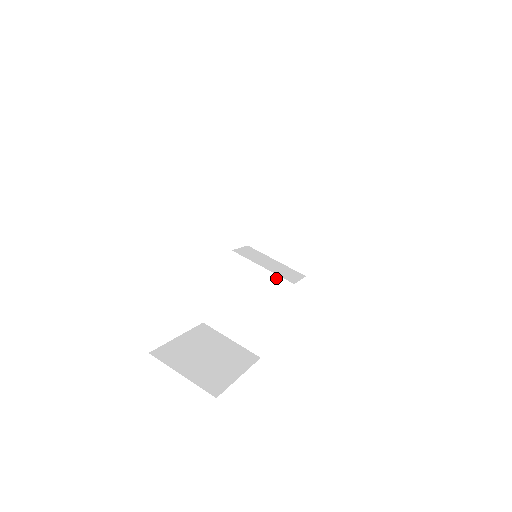
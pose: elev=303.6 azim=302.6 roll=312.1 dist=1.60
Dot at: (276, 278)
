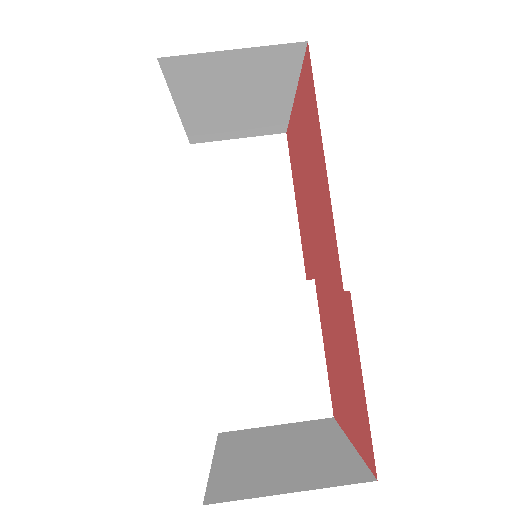
Dot at: (286, 288)
